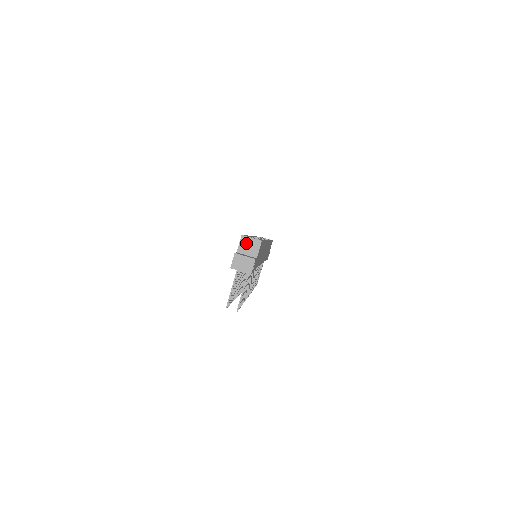
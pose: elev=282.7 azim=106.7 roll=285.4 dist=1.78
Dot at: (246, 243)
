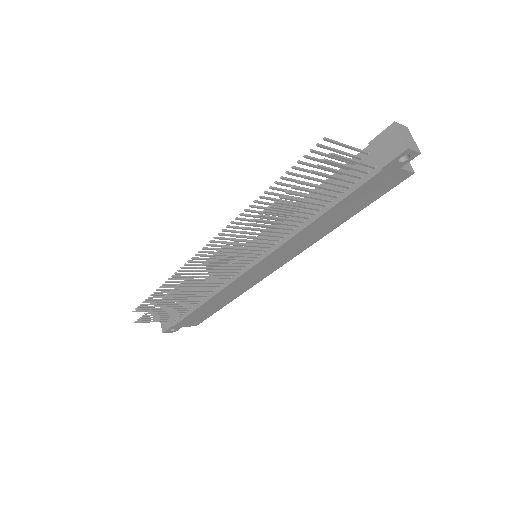
Dot at: occluded
